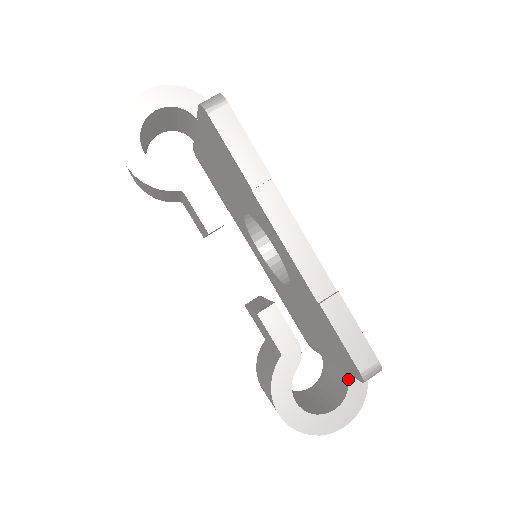
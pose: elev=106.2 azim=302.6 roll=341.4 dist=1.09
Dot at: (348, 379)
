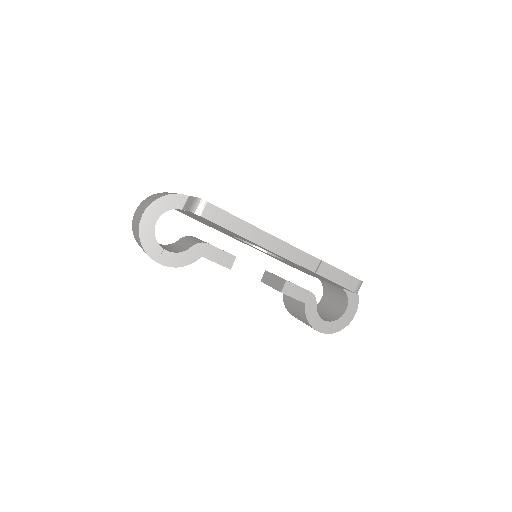
Dot at: (345, 291)
